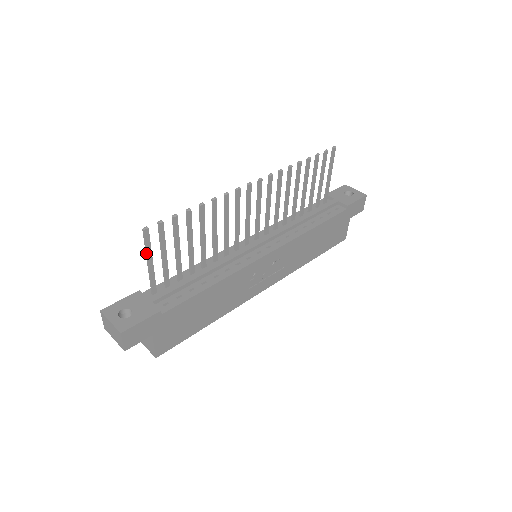
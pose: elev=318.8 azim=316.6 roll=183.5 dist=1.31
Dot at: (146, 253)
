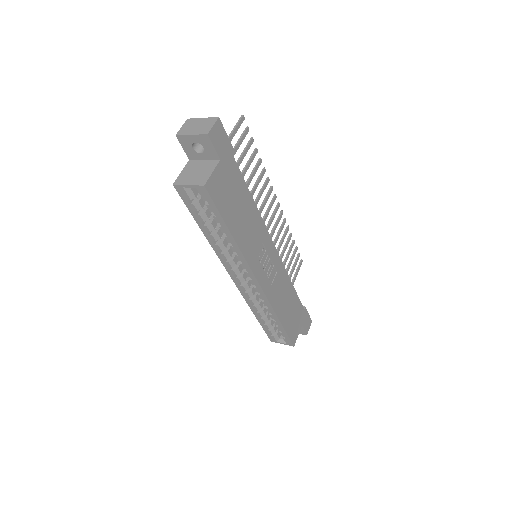
Dot at: (233, 130)
